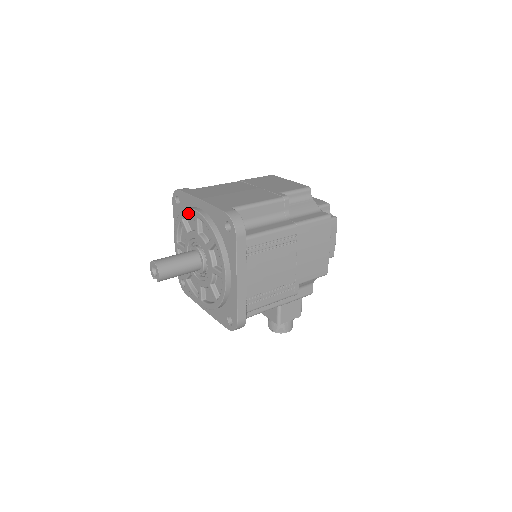
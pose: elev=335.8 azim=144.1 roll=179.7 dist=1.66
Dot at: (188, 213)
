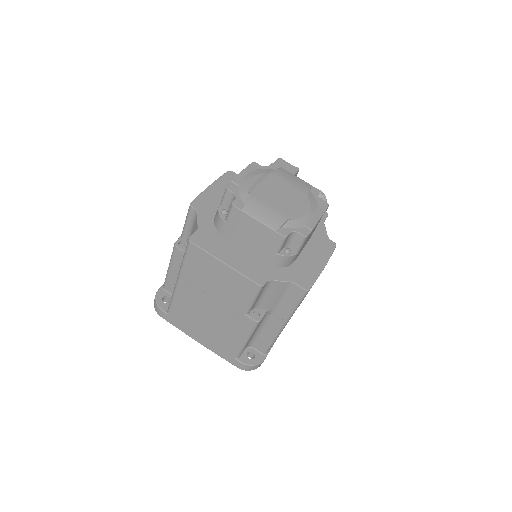
Dot at: occluded
